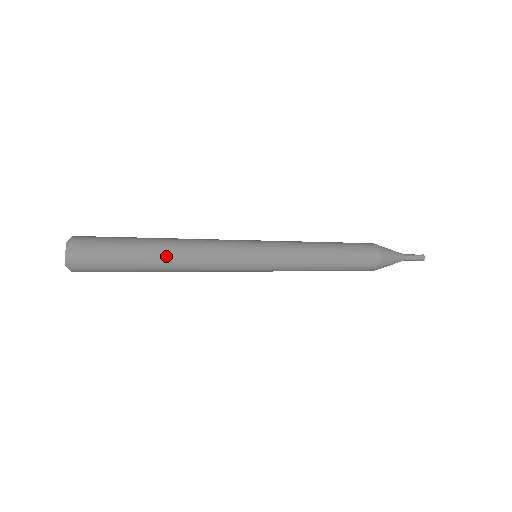
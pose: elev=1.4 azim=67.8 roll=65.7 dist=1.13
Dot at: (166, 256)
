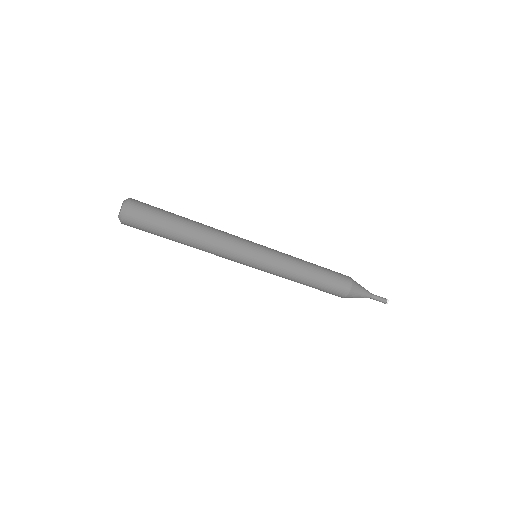
Dot at: (193, 222)
